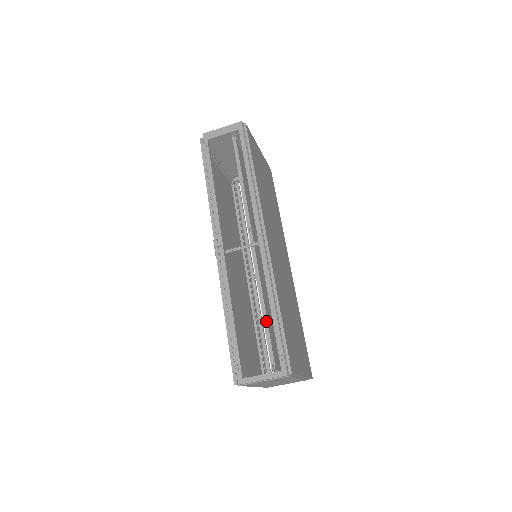
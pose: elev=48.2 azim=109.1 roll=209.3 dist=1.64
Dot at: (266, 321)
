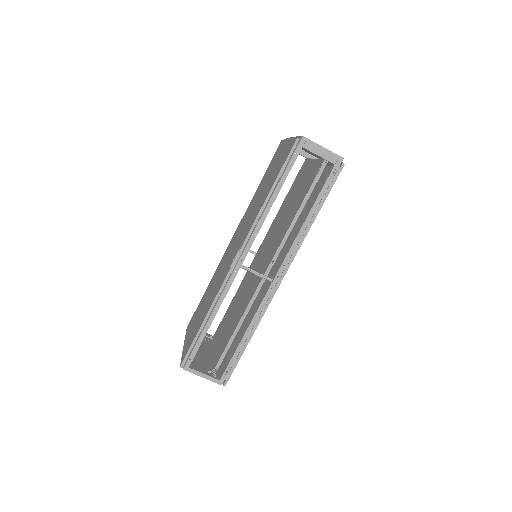
Dot at: (233, 339)
